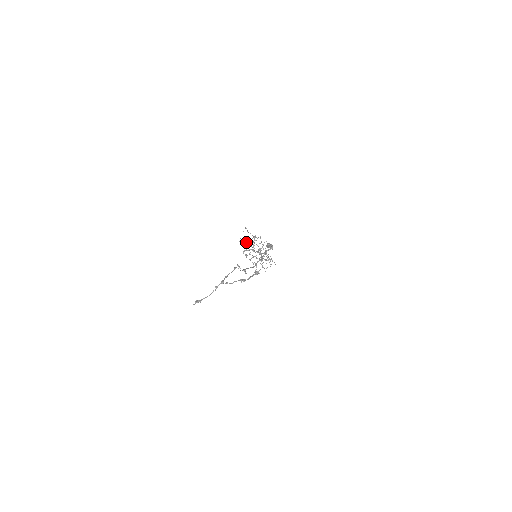
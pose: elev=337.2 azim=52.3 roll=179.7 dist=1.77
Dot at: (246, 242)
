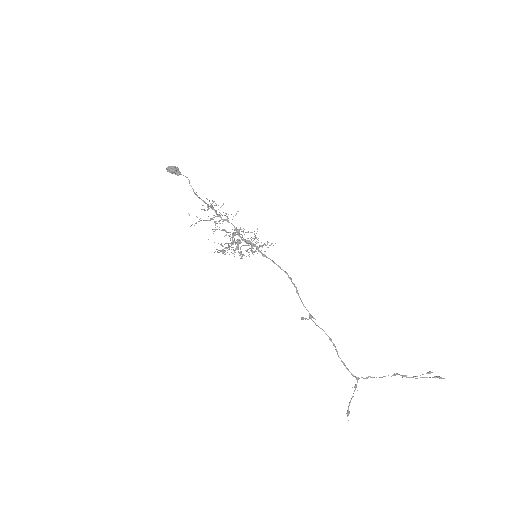
Dot at: (228, 244)
